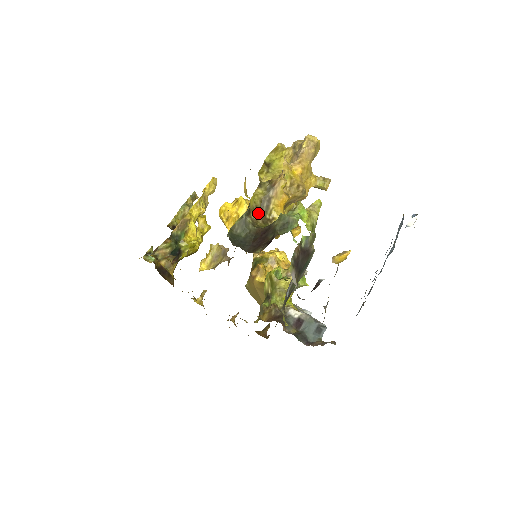
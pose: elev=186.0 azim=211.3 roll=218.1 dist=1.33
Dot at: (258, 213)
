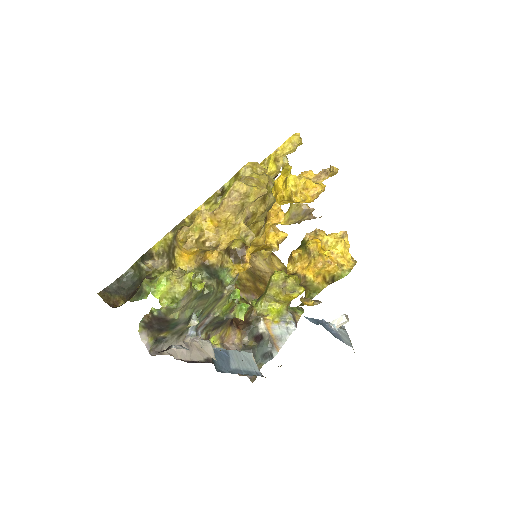
Dot at: (166, 256)
